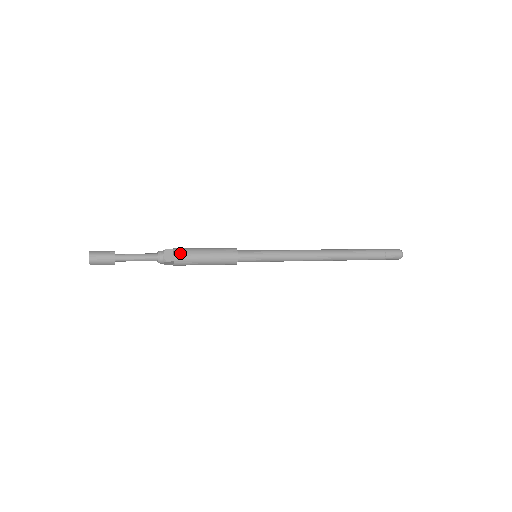
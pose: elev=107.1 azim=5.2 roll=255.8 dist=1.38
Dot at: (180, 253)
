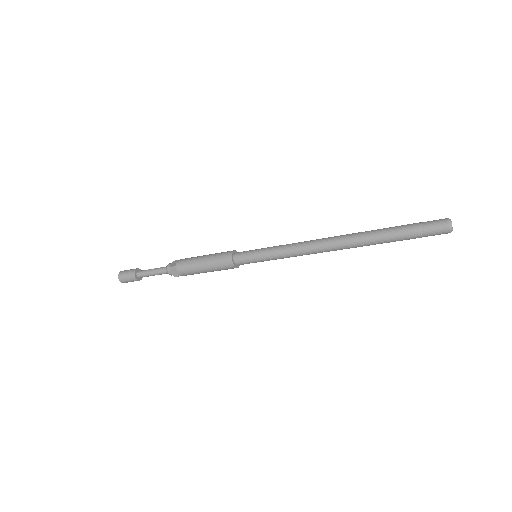
Dot at: (182, 271)
